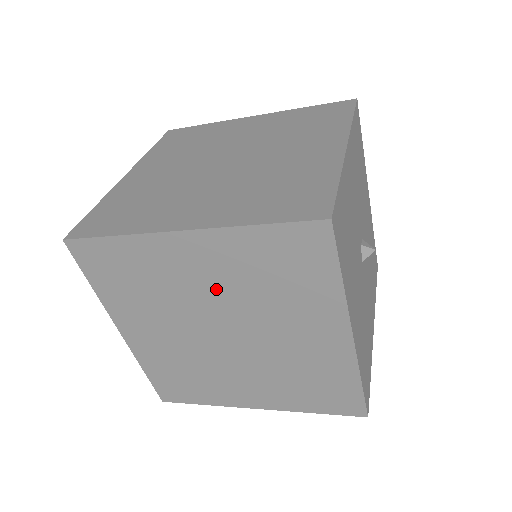
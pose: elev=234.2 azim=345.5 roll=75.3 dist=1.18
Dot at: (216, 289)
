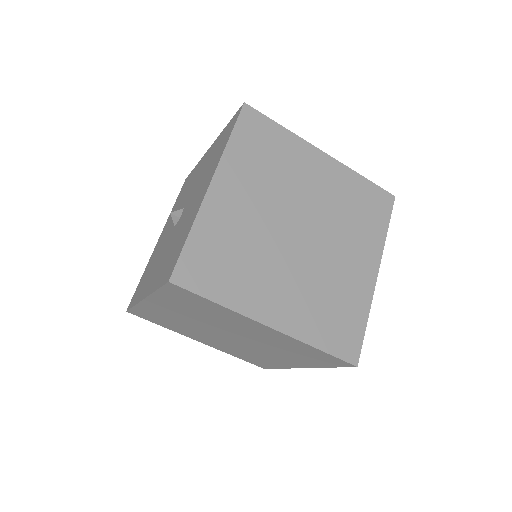
Dot at: (253, 335)
